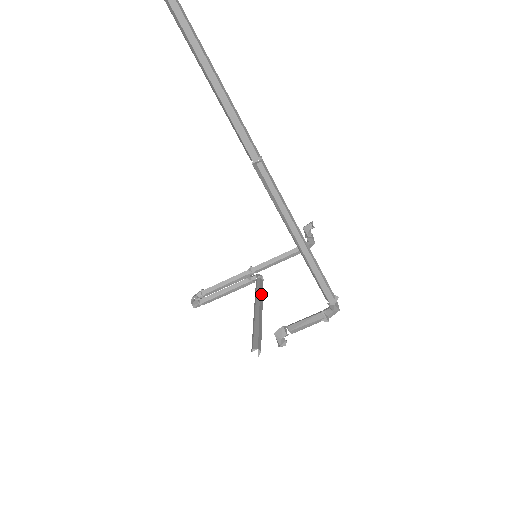
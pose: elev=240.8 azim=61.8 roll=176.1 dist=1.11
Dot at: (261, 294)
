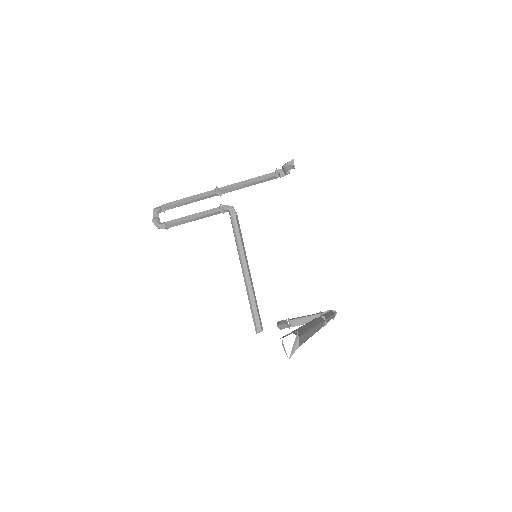
Dot at: (243, 245)
